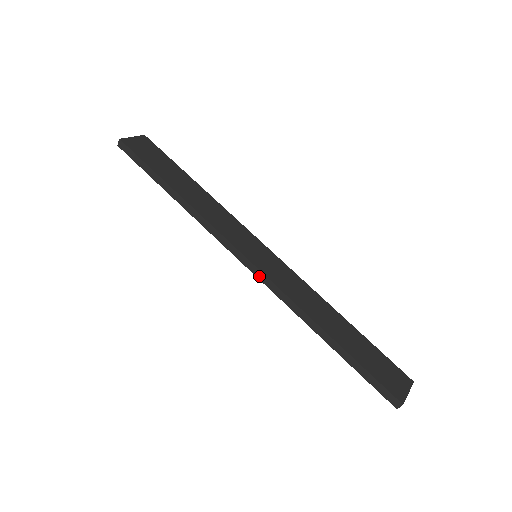
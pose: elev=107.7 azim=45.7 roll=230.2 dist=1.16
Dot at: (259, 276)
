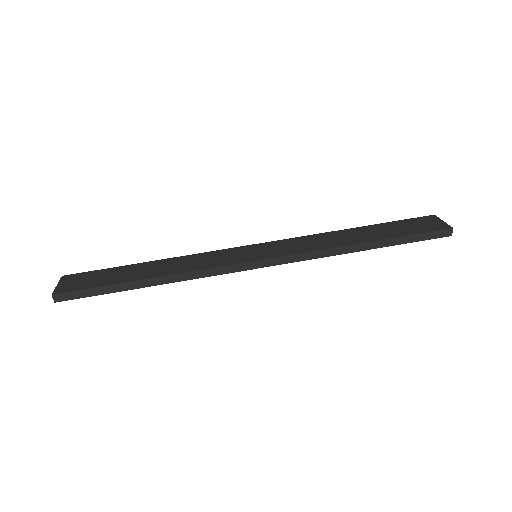
Dot at: (278, 262)
